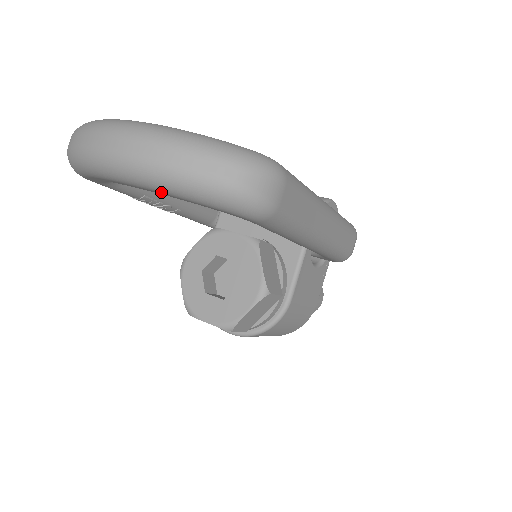
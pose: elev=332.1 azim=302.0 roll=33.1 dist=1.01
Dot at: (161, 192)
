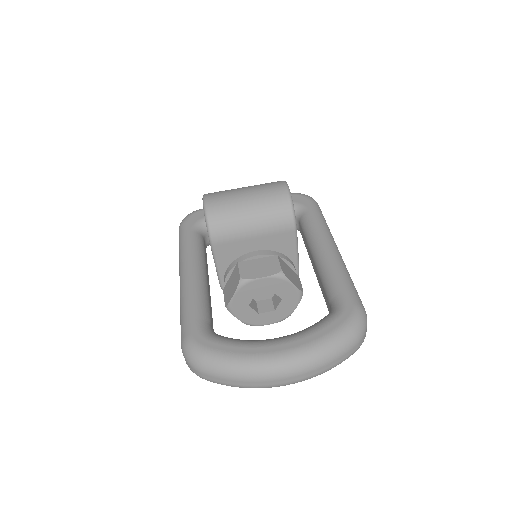
Dot at: occluded
